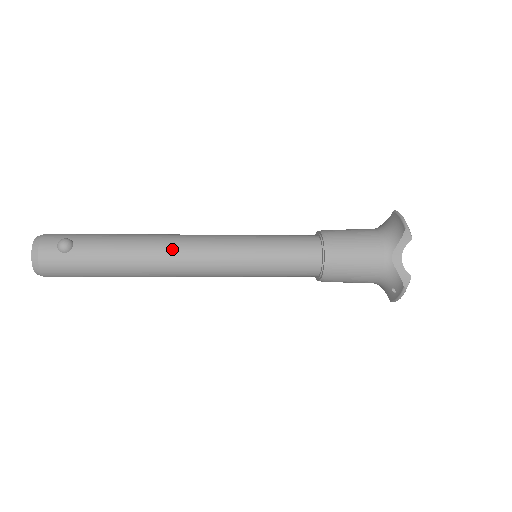
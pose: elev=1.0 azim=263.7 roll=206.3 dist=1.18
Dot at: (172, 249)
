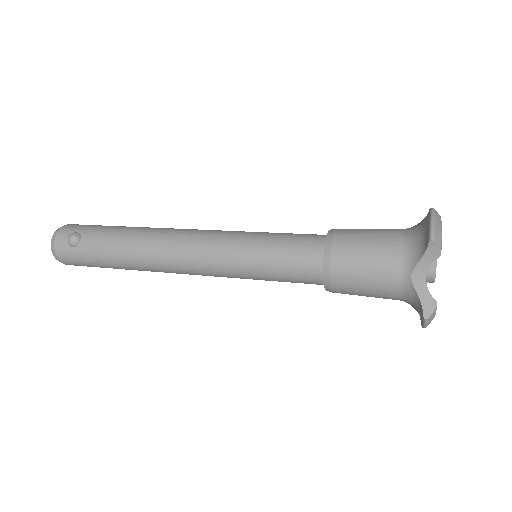
Dot at: (162, 248)
